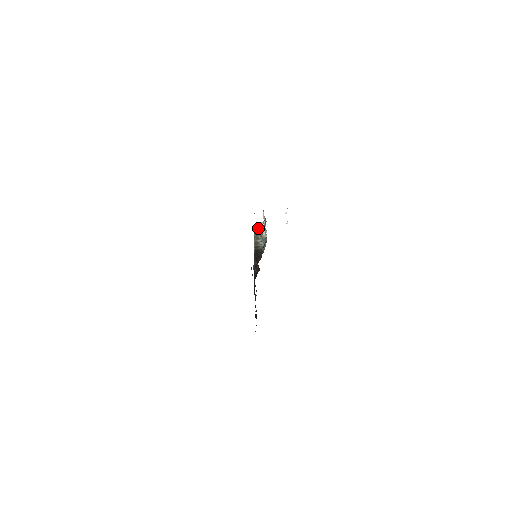
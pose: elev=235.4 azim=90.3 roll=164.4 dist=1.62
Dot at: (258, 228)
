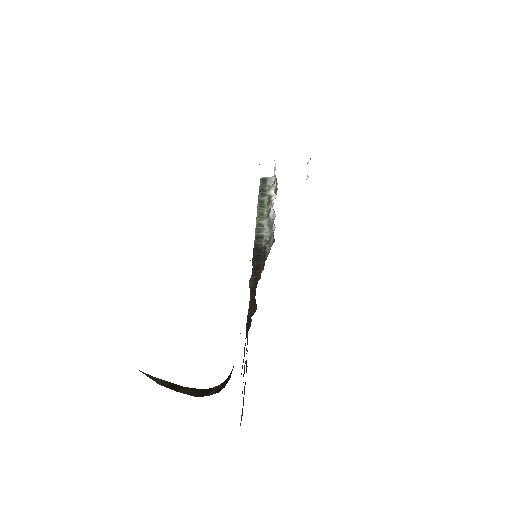
Dot at: (265, 189)
